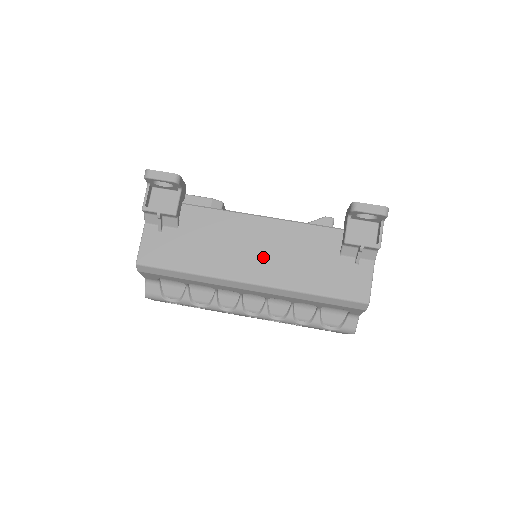
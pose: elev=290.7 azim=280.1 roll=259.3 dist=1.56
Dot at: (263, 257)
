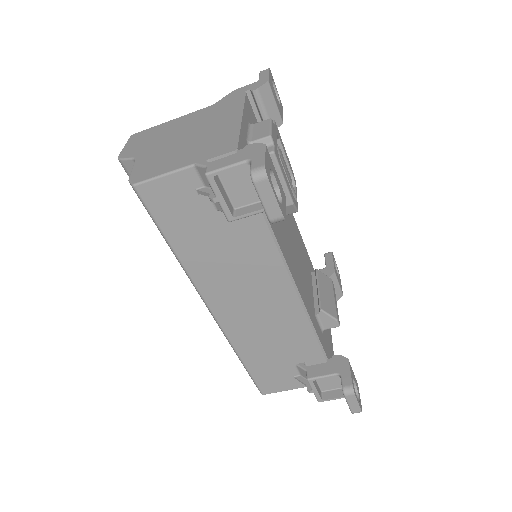
Dot at: (248, 310)
